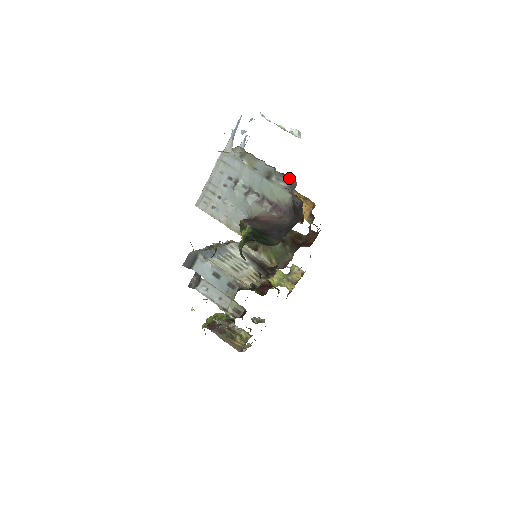
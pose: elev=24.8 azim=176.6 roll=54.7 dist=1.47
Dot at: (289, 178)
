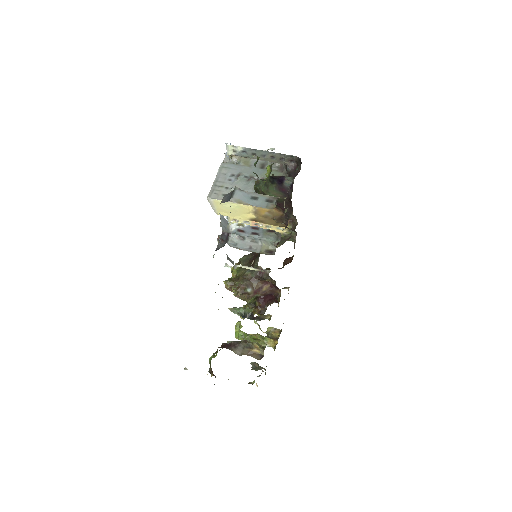
Dot at: (278, 164)
